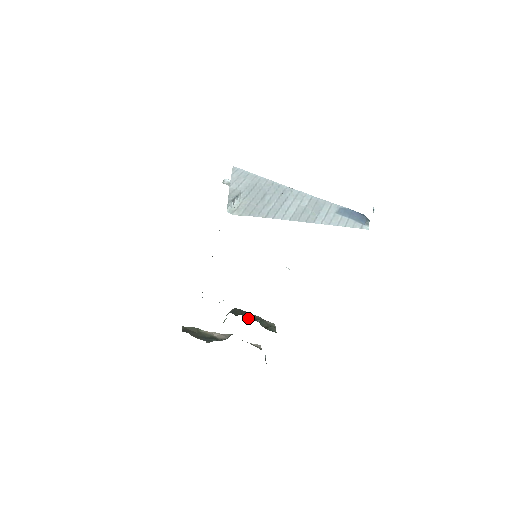
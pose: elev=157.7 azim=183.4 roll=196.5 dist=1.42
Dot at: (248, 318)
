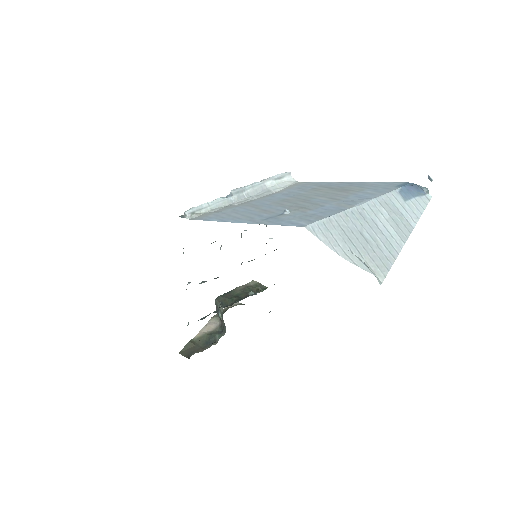
Dot at: (241, 298)
